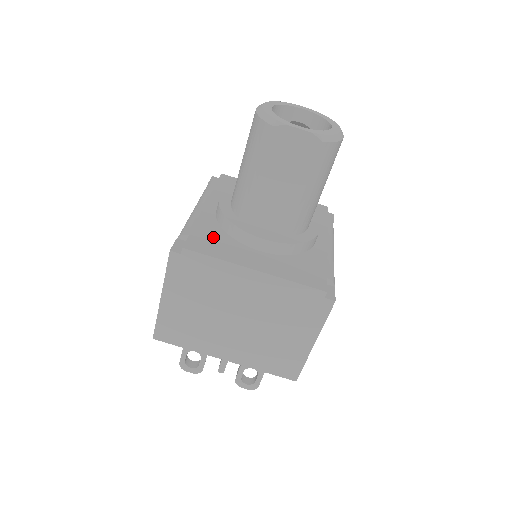
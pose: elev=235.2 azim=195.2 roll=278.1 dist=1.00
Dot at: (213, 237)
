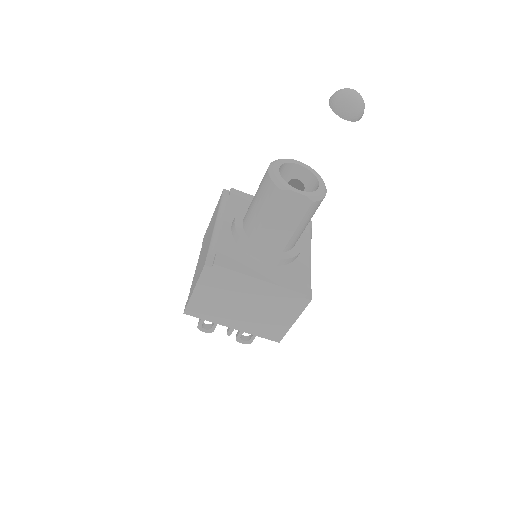
Dot at: (232, 253)
